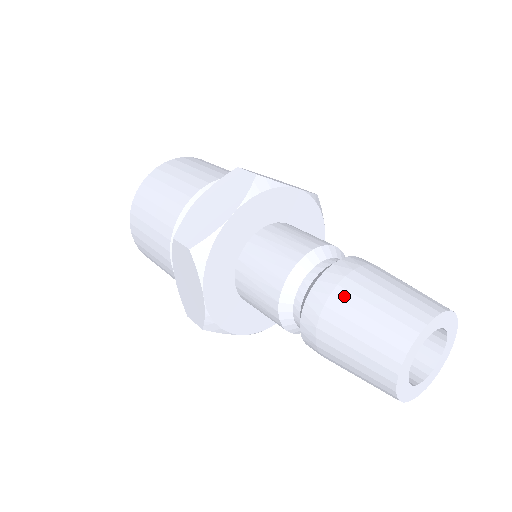
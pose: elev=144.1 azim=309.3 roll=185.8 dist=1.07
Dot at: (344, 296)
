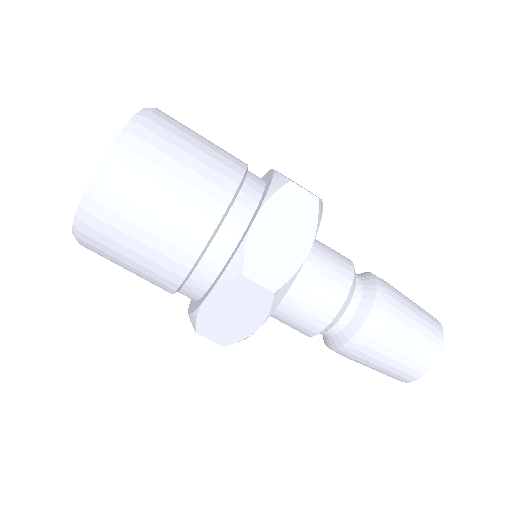
Dot at: (395, 323)
